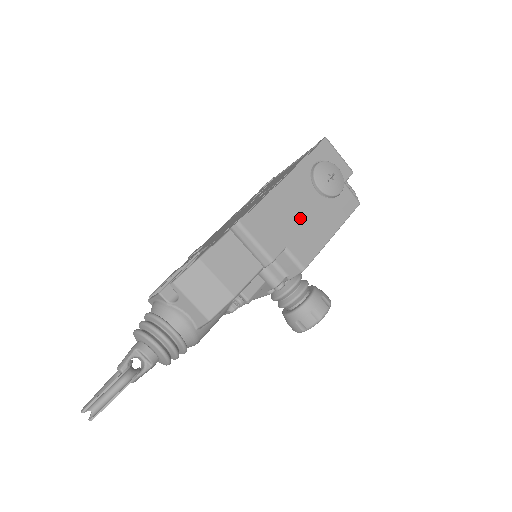
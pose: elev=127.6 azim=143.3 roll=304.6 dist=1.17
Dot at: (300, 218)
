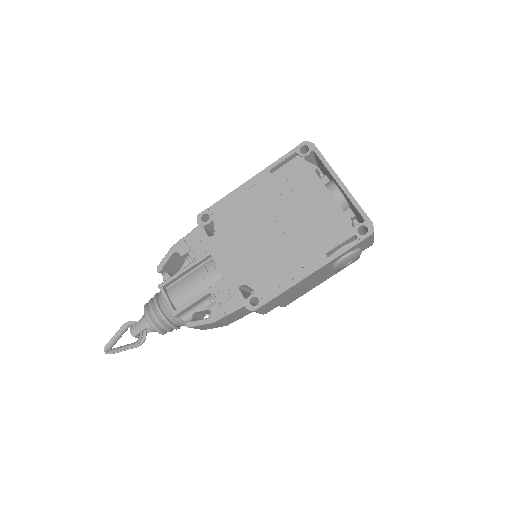
Dot at: (303, 288)
